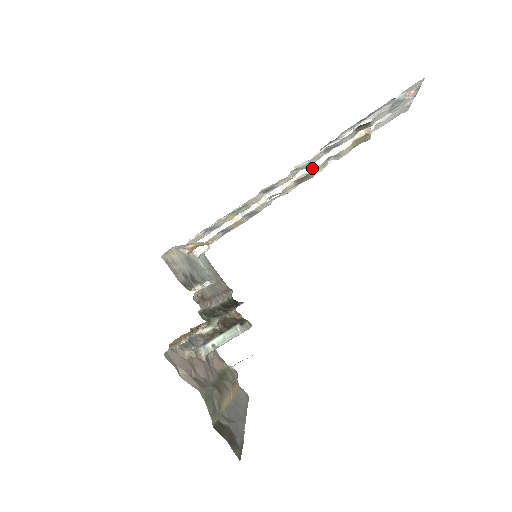
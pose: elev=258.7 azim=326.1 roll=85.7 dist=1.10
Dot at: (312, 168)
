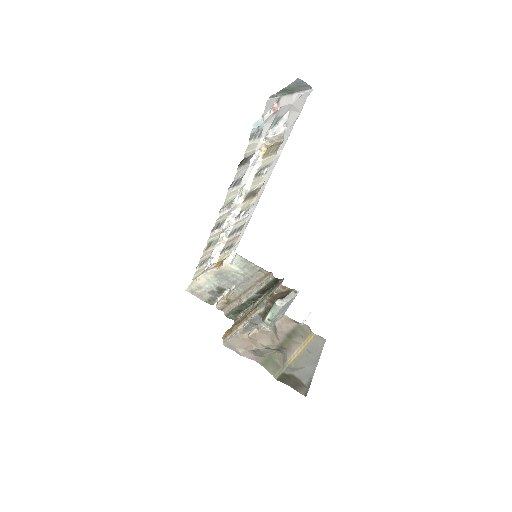
Dot at: (248, 188)
